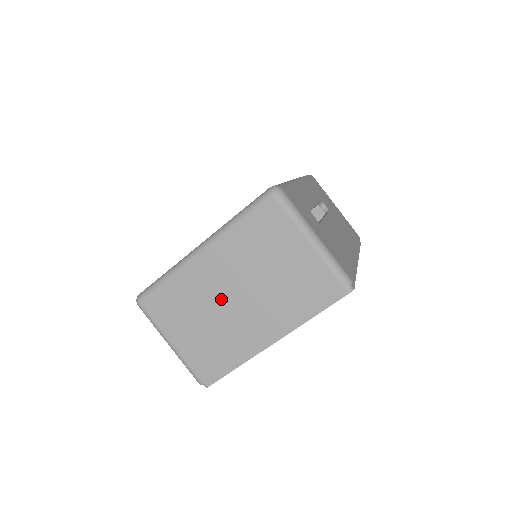
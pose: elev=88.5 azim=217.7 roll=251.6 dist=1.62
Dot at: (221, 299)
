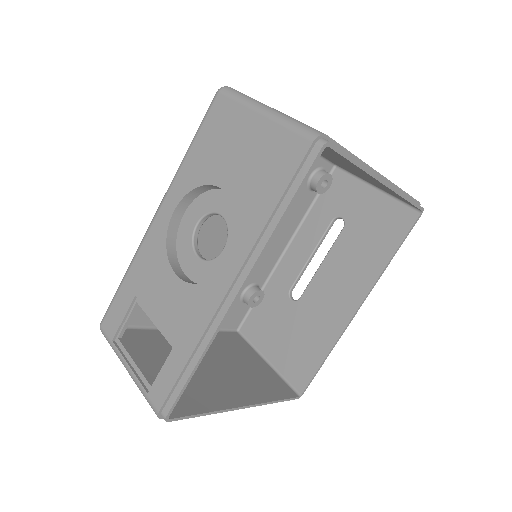
Dot at: occluded
